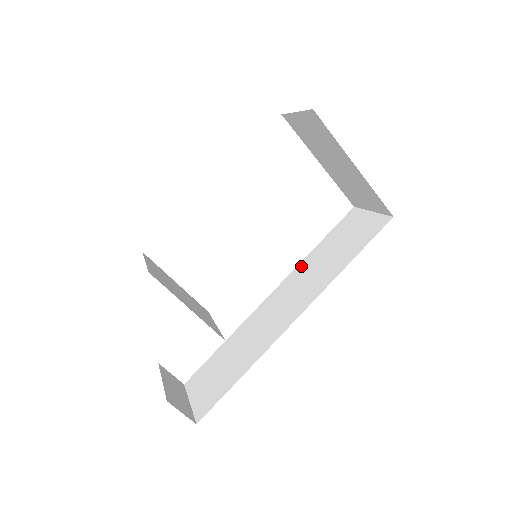
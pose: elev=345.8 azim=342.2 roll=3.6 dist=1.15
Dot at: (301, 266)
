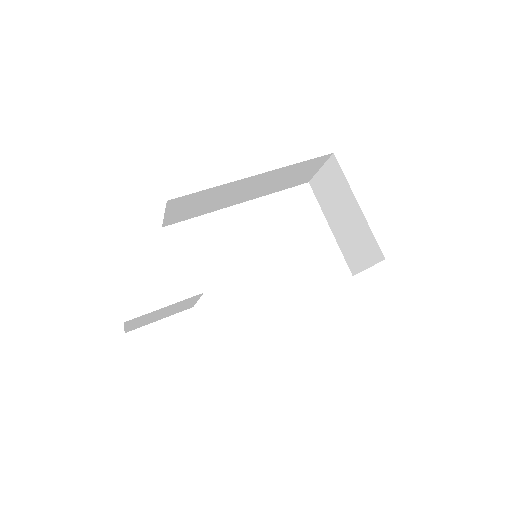
Dot at: occluded
